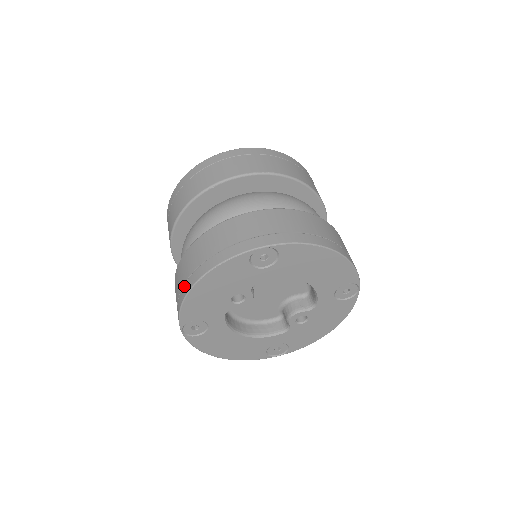
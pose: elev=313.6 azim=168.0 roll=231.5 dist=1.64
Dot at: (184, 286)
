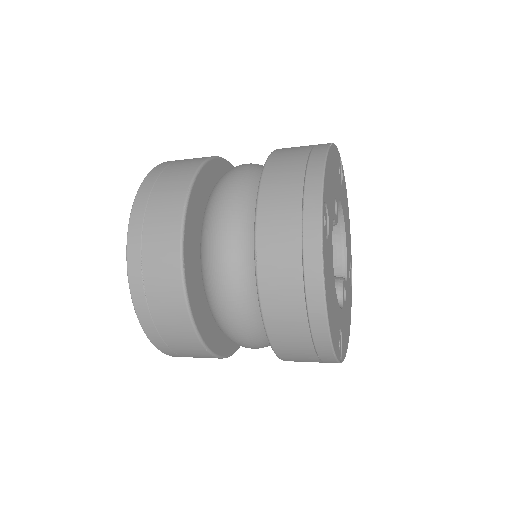
Dot at: (312, 156)
